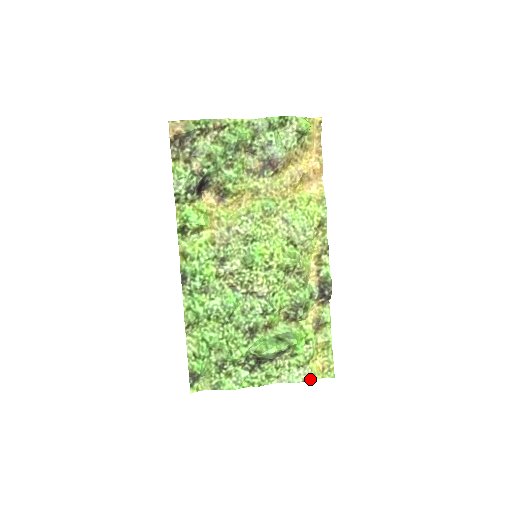
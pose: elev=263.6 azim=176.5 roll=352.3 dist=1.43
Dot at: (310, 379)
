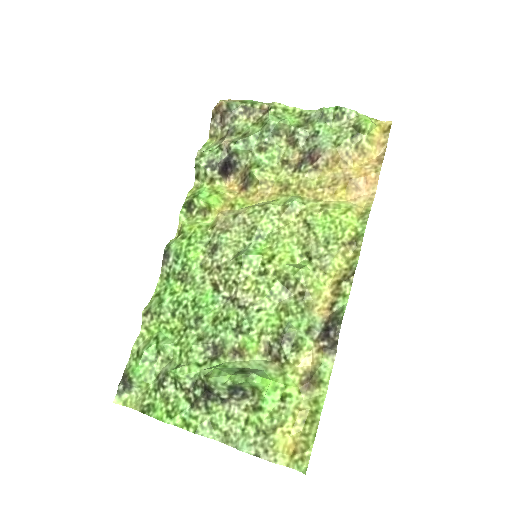
Dot at: (267, 456)
